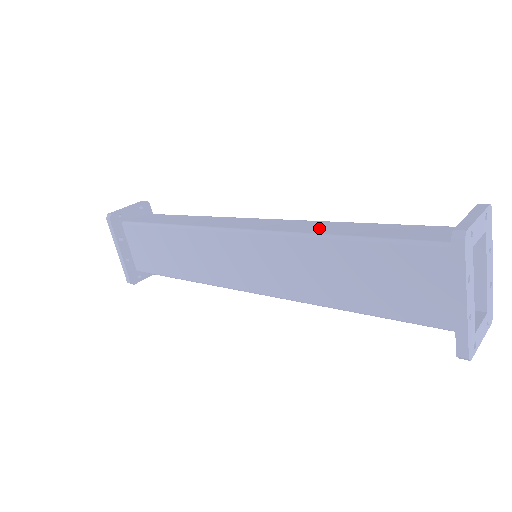
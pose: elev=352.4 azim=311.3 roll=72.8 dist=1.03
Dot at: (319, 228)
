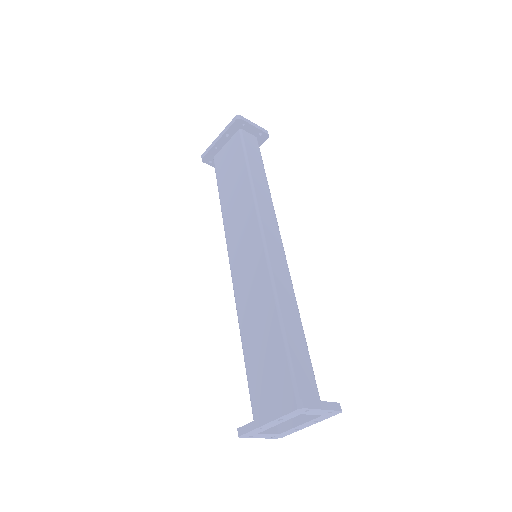
Dot at: (286, 300)
